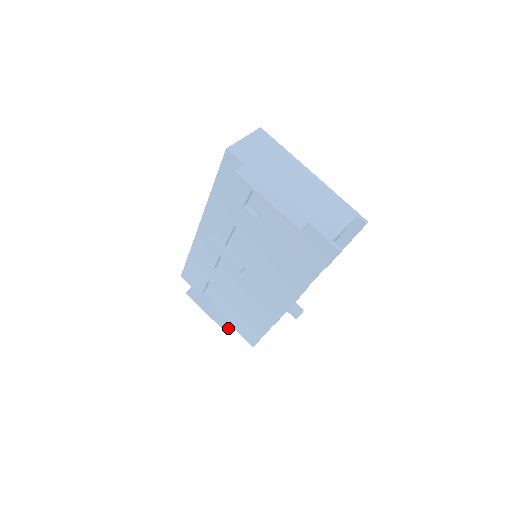
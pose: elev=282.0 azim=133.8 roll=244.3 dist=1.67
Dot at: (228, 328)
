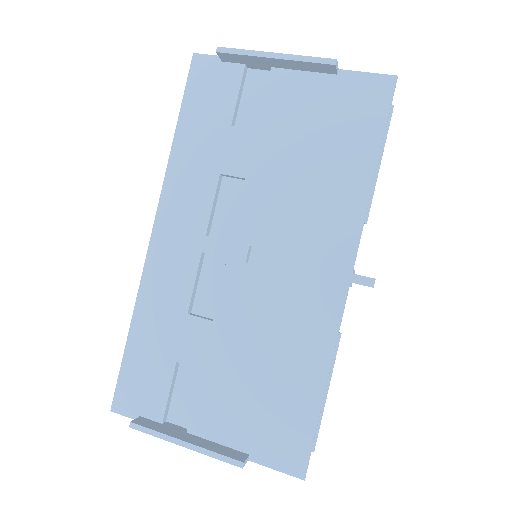
Dot at: (239, 457)
